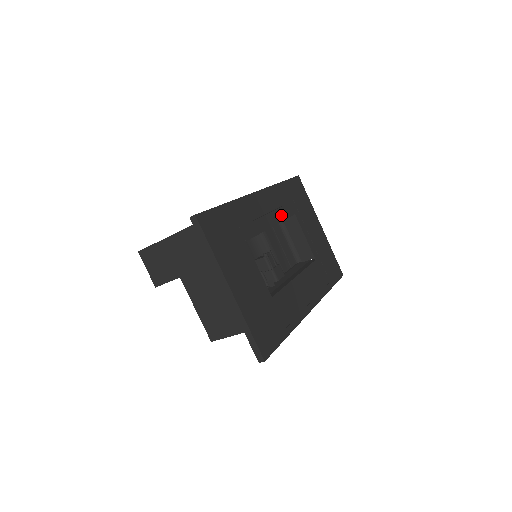
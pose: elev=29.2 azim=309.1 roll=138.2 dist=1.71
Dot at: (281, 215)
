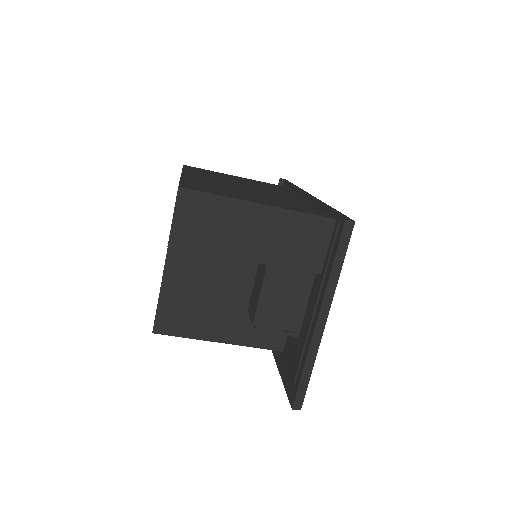
Dot at: occluded
